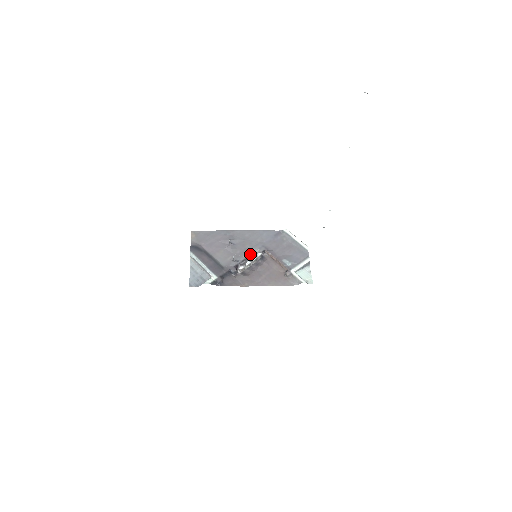
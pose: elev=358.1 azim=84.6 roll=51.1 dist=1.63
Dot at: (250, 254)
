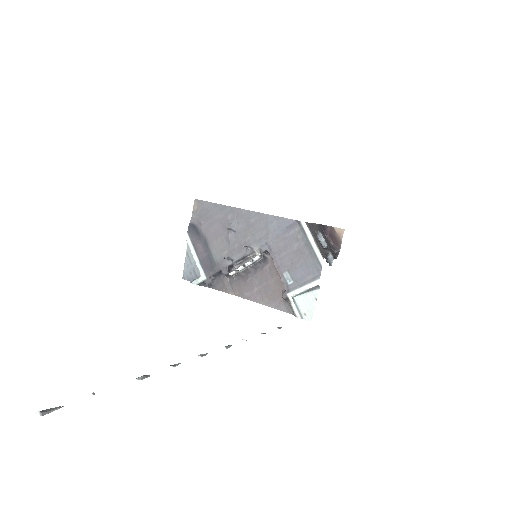
Dot at: (248, 253)
